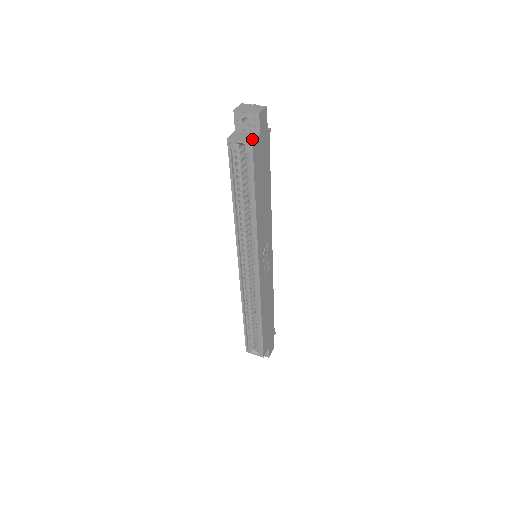
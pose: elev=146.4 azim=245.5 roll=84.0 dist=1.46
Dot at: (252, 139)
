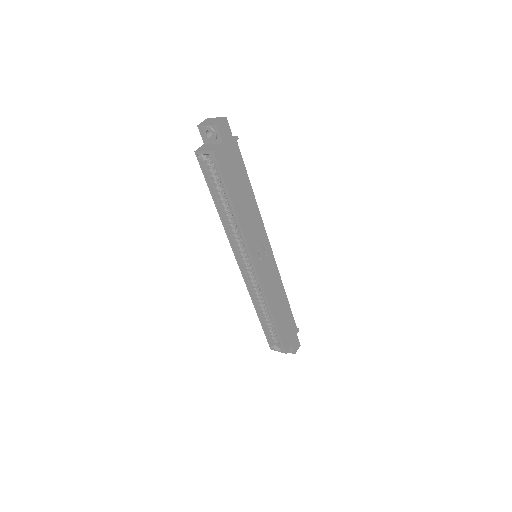
Dot at: (214, 149)
